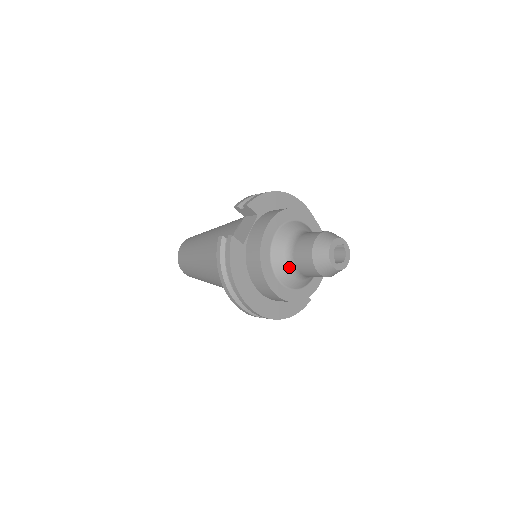
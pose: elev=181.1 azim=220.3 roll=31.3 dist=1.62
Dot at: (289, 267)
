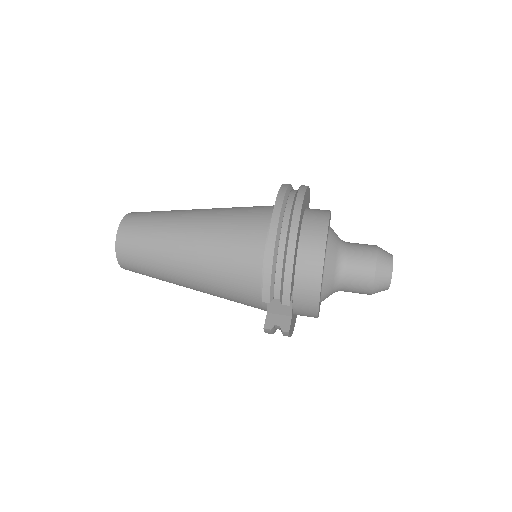
Dot at: occluded
